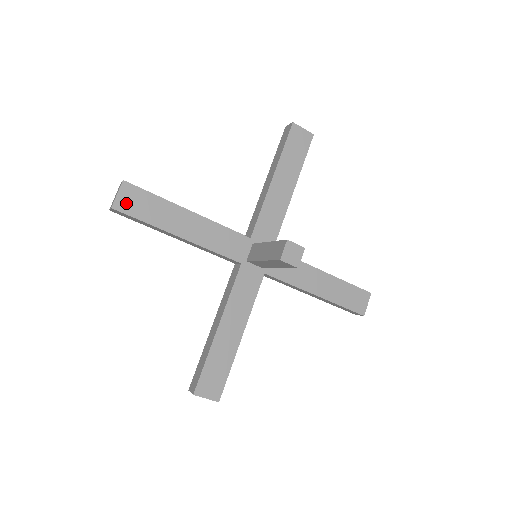
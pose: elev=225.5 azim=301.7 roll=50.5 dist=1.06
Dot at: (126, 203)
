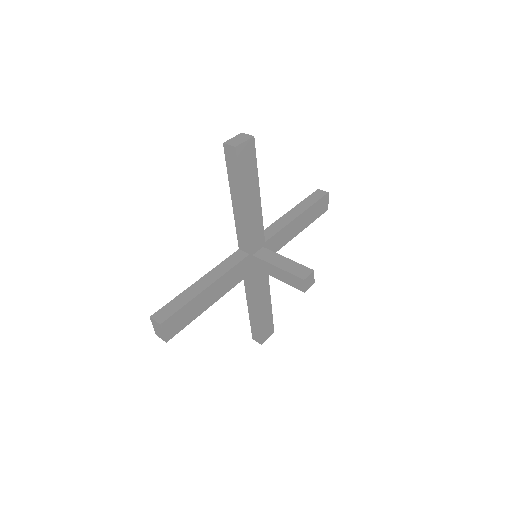
Dot at: (243, 152)
